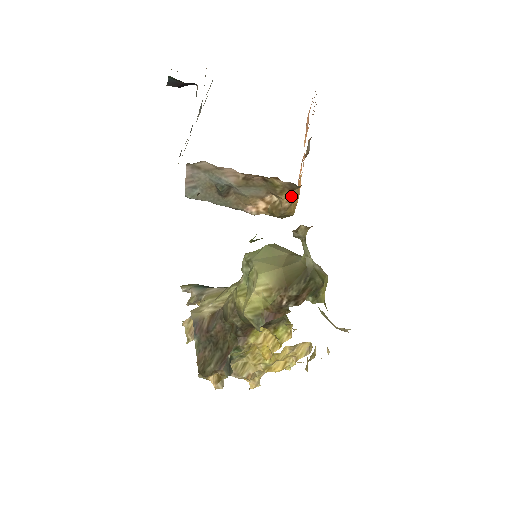
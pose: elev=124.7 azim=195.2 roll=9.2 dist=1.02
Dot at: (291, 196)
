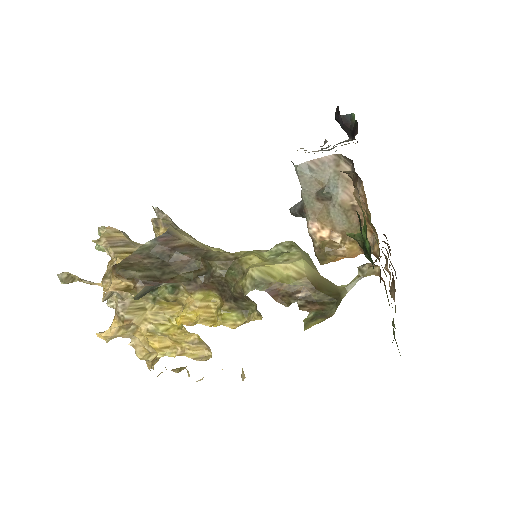
Dot at: (352, 251)
